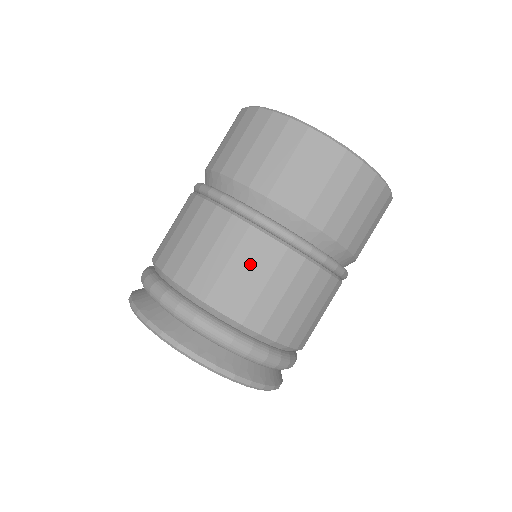
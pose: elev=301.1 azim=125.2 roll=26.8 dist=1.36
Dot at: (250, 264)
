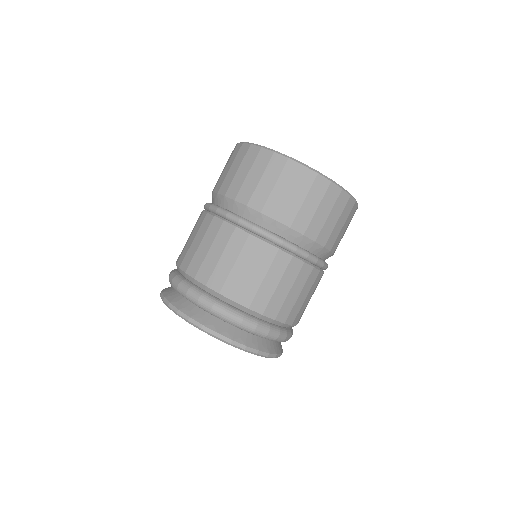
Dot at: (196, 233)
